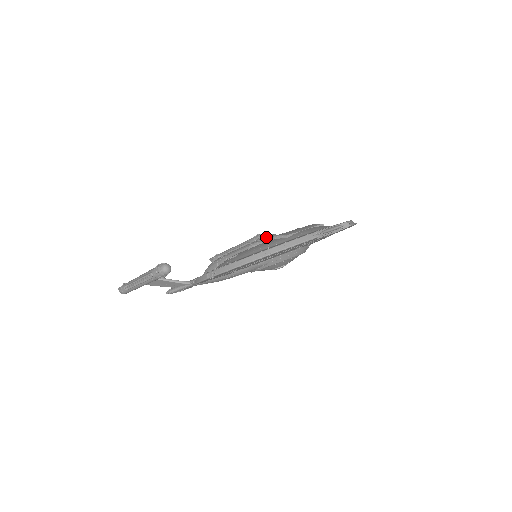
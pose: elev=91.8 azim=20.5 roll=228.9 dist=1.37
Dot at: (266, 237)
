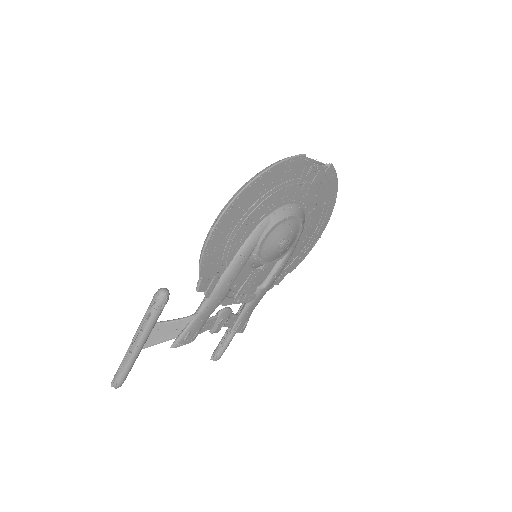
Dot at: occluded
